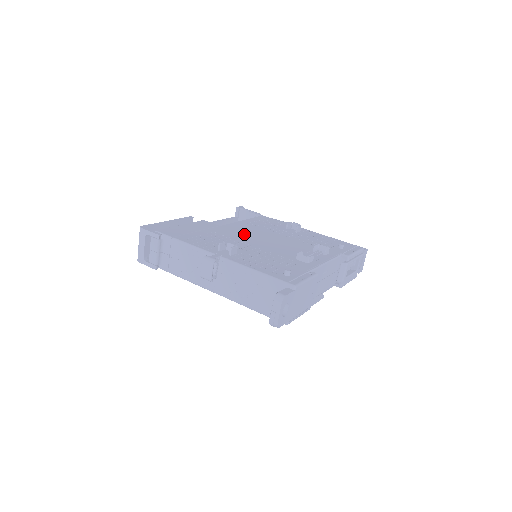
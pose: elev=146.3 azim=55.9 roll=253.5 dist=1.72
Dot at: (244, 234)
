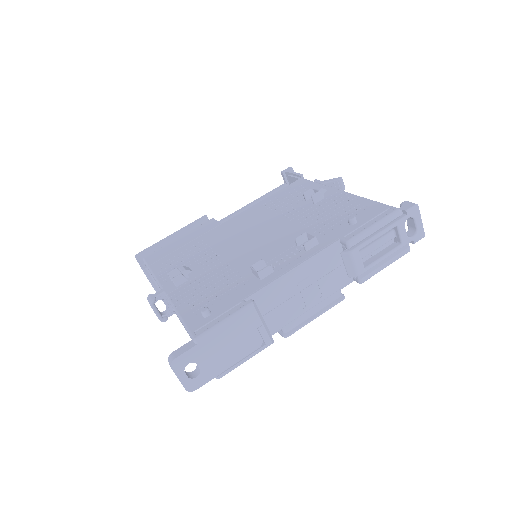
Dot at: (234, 233)
